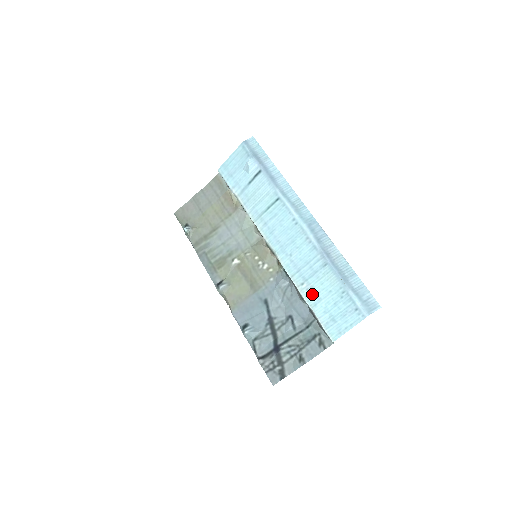
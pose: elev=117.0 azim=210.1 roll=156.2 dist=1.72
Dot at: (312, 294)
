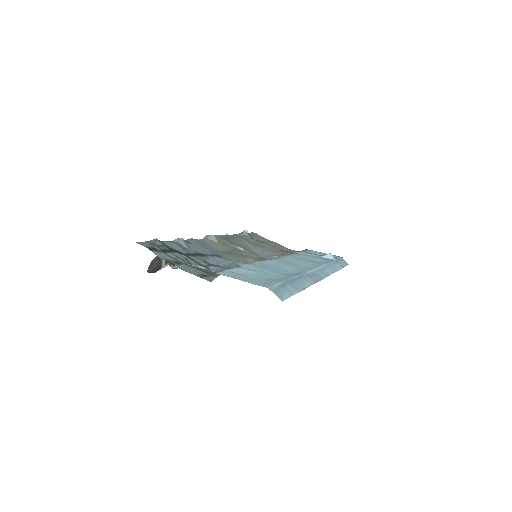
Dot at: (254, 268)
